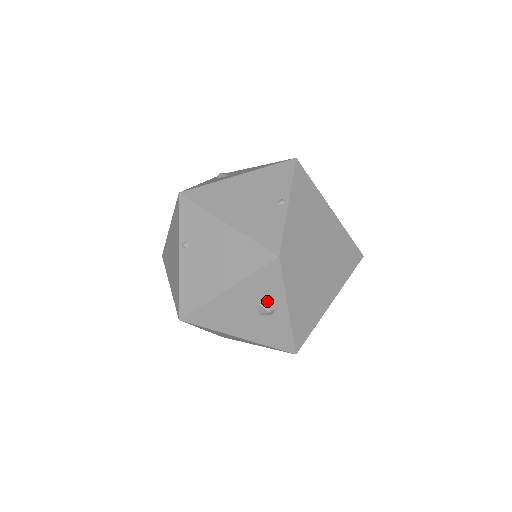
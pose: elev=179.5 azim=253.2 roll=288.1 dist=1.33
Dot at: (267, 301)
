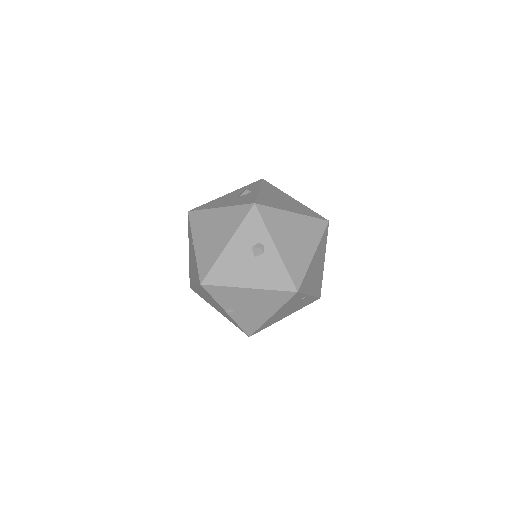
Dot at: occluded
